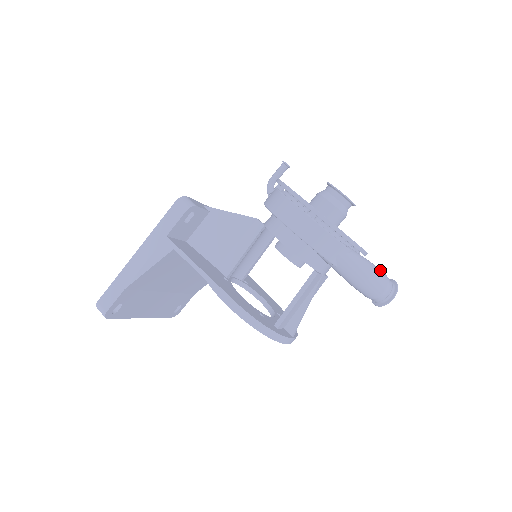
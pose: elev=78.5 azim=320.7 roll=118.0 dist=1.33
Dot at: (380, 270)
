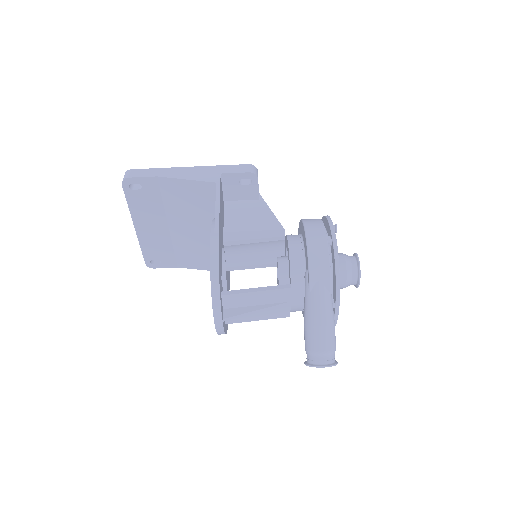
Dot at: occluded
